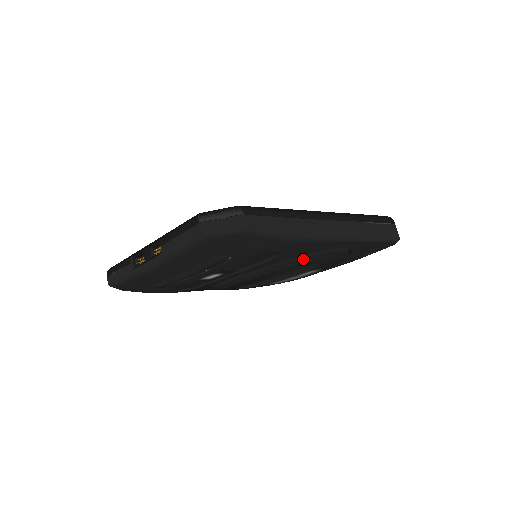
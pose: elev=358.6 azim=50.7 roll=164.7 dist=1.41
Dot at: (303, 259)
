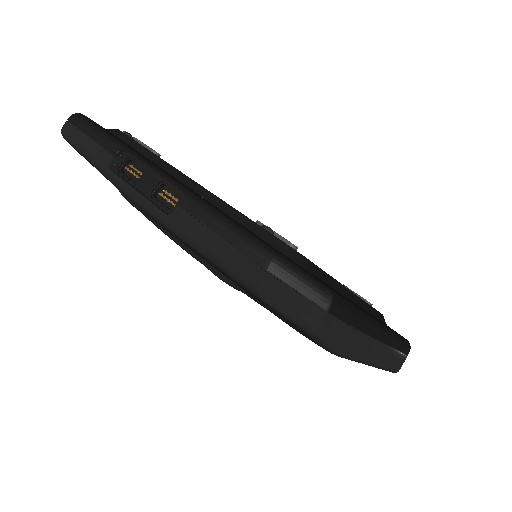
Dot at: occluded
